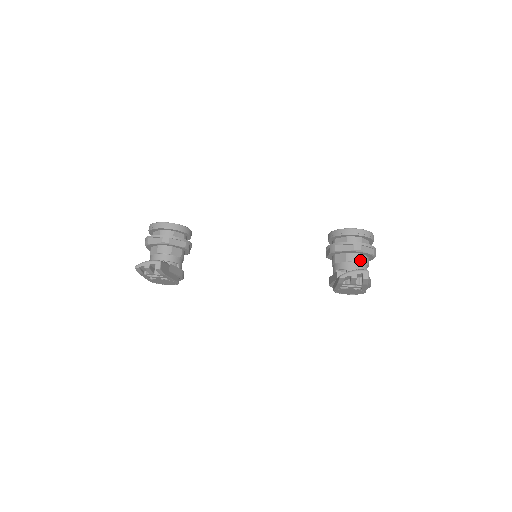
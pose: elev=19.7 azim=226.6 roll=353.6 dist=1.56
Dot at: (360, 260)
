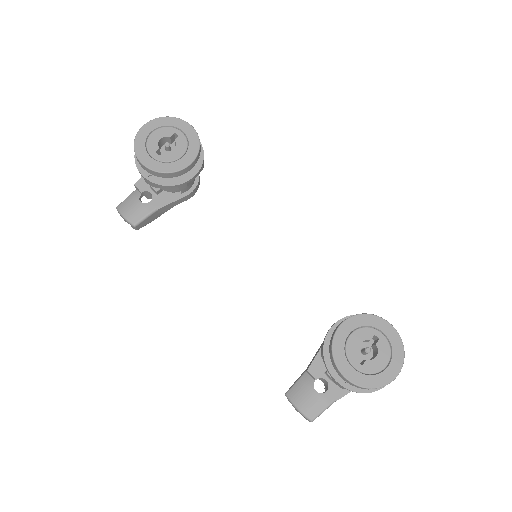
Dot at: occluded
